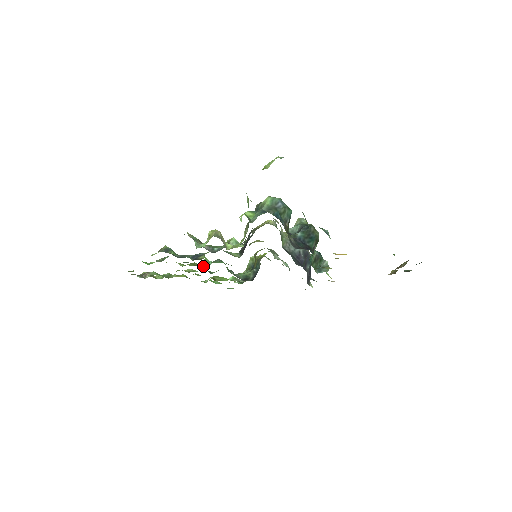
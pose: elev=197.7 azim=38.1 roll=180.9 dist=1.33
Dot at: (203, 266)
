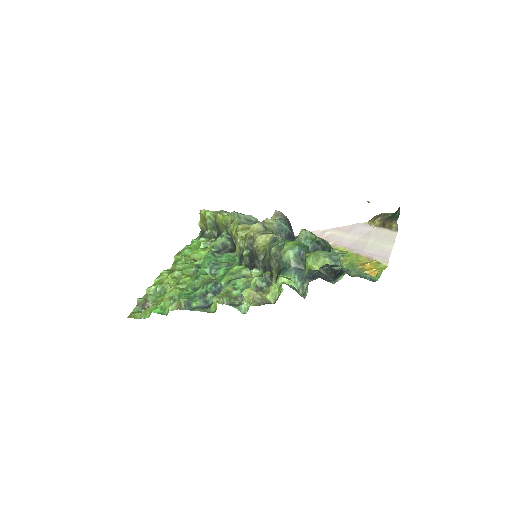
Dot at: (194, 270)
